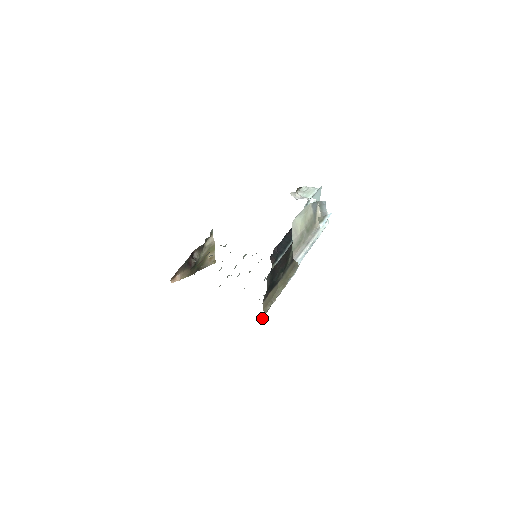
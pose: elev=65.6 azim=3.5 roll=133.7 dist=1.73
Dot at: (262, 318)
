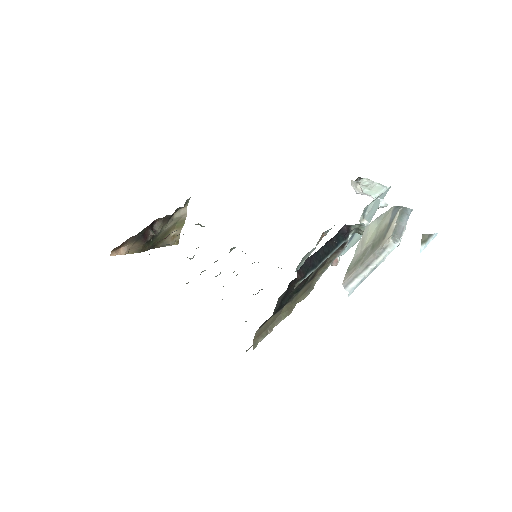
Dot at: occluded
